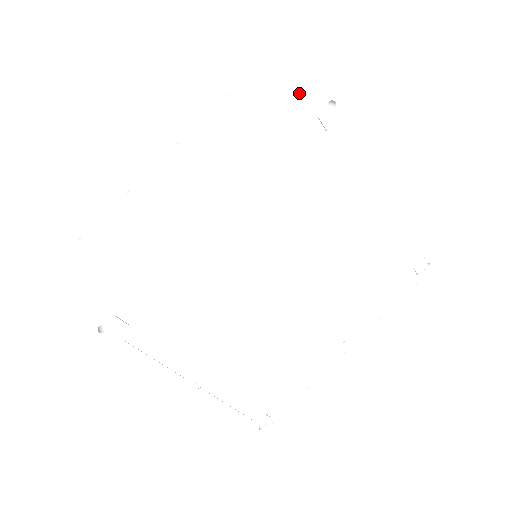
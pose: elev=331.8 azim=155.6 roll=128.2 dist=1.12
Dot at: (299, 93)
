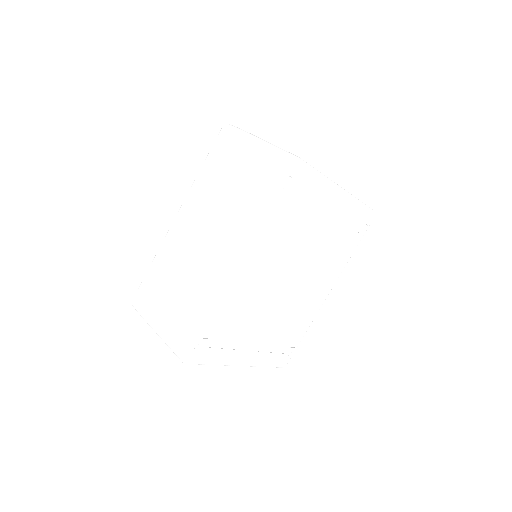
Dot at: (265, 170)
